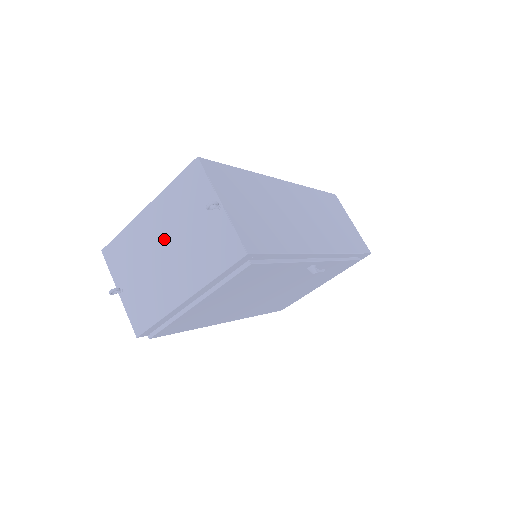
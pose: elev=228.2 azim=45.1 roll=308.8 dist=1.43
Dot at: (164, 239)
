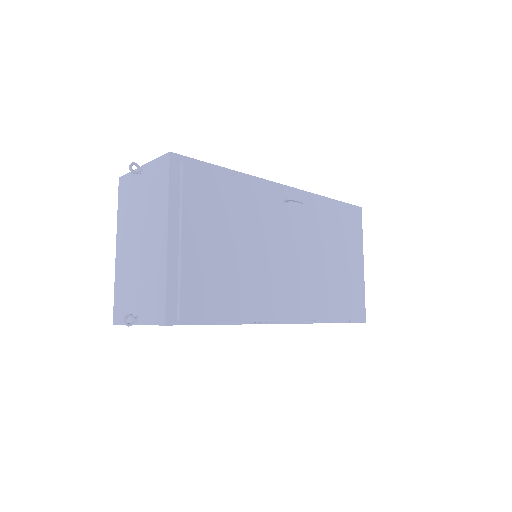
Dot at: (134, 239)
